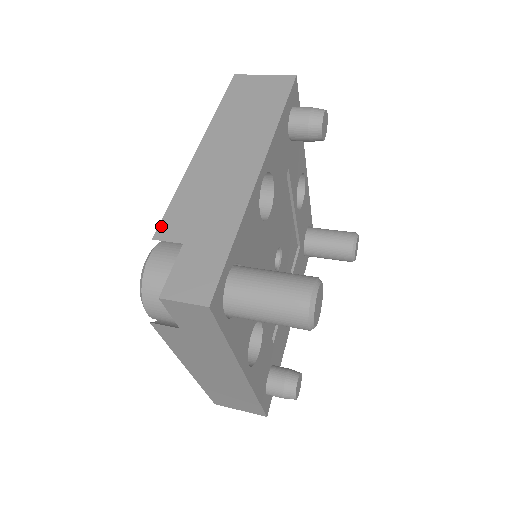
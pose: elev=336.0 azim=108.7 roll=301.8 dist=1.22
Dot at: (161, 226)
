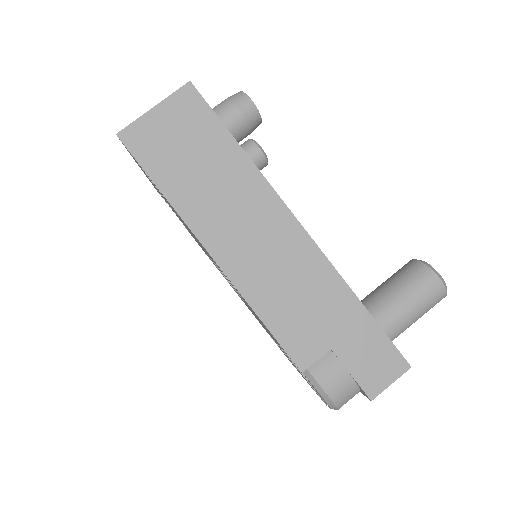
Dot at: (293, 356)
